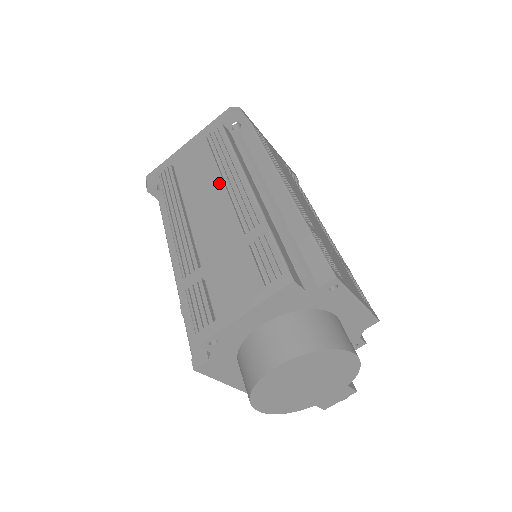
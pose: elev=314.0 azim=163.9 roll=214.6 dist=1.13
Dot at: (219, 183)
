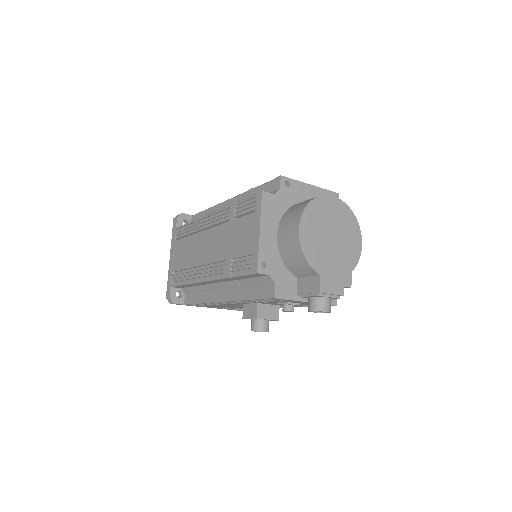
Dot at: occluded
